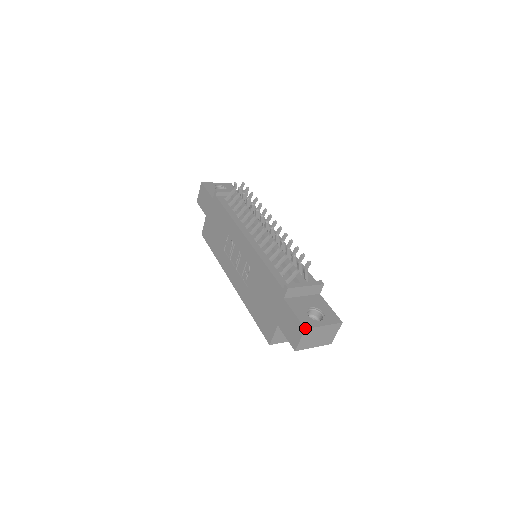
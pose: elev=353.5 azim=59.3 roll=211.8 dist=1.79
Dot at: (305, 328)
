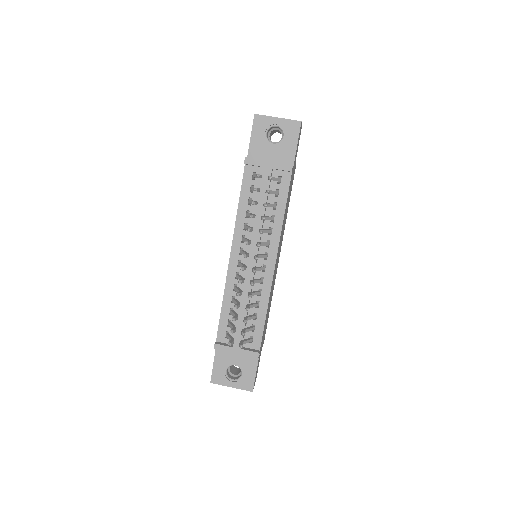
Dot at: (210, 382)
